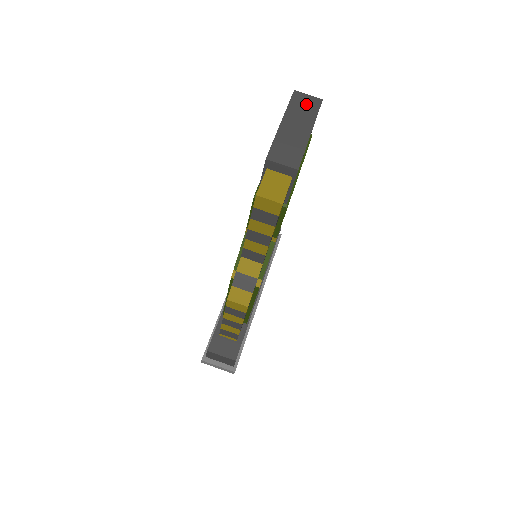
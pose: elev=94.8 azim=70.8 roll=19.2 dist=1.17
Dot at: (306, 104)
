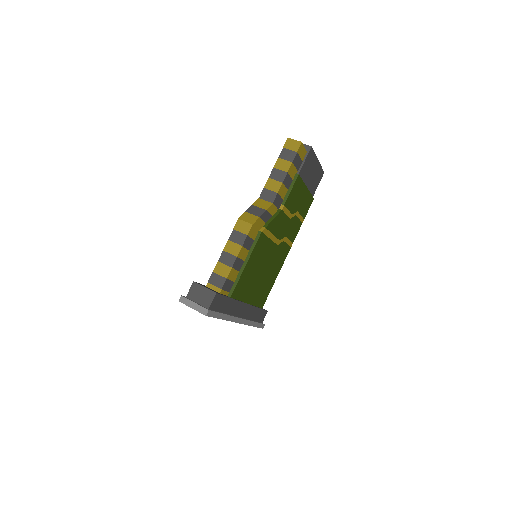
Dot at: occluded
